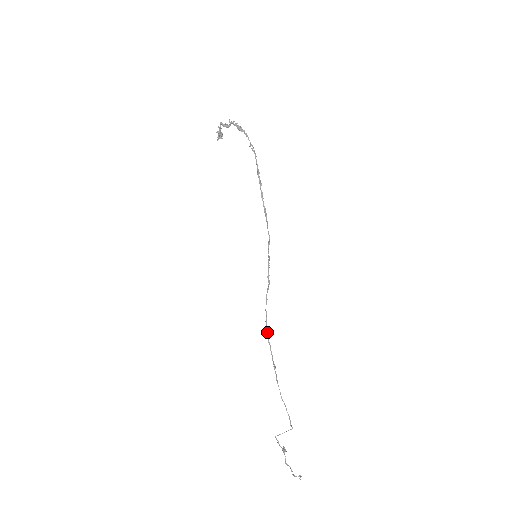
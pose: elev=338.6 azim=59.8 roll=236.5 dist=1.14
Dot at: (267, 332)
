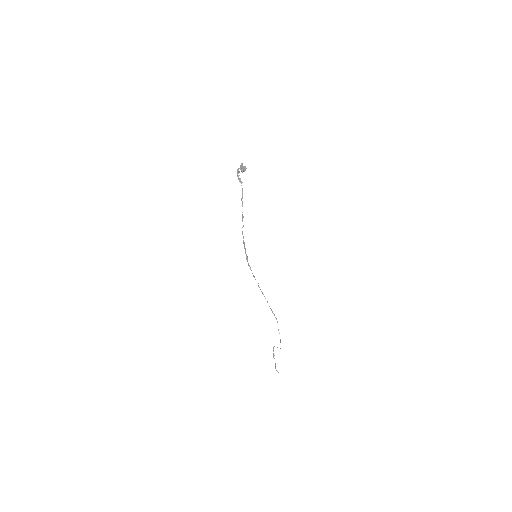
Dot at: occluded
